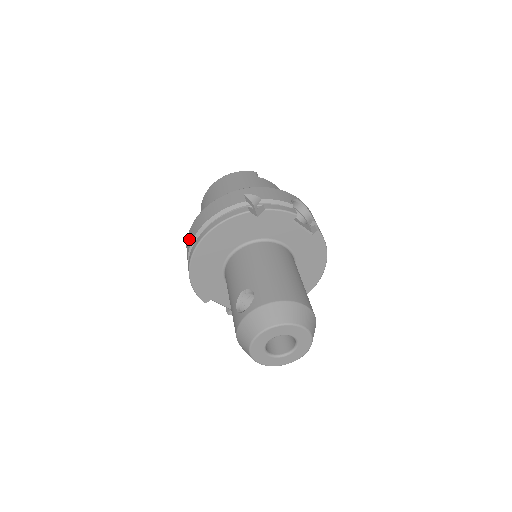
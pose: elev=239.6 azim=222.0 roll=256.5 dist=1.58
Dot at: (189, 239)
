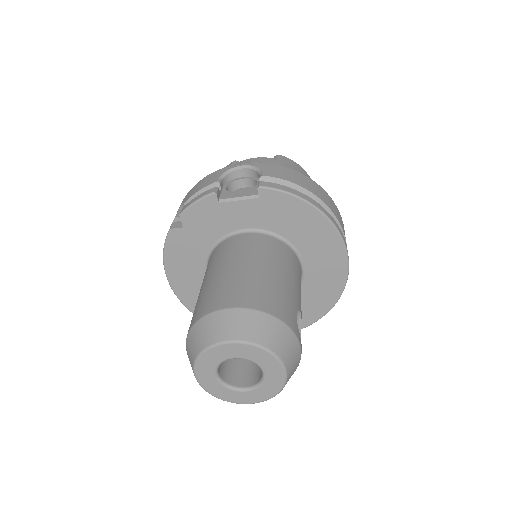
Dot at: occluded
